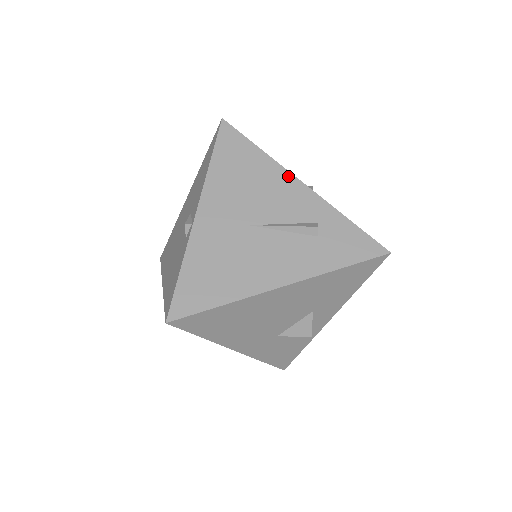
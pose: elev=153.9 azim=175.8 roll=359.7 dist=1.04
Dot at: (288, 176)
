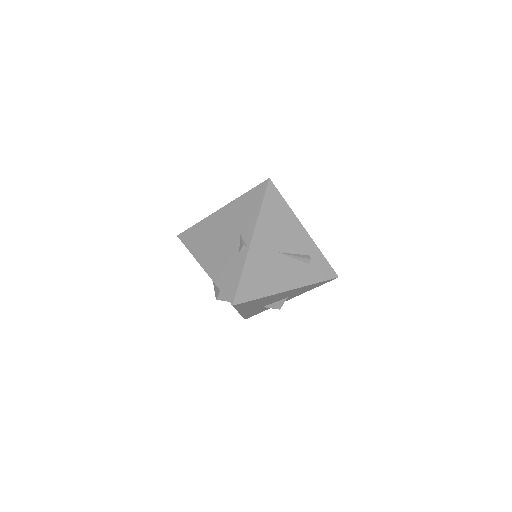
Dot at: (299, 224)
